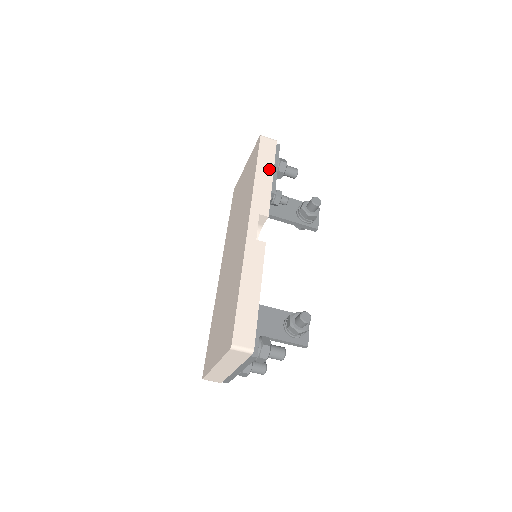
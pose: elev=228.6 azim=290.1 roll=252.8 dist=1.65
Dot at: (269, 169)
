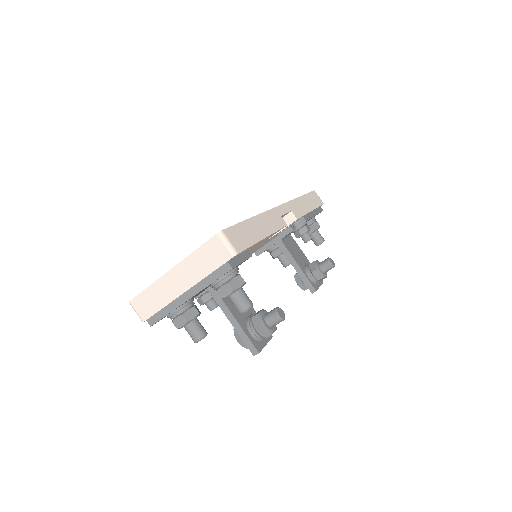
Dot at: (311, 205)
